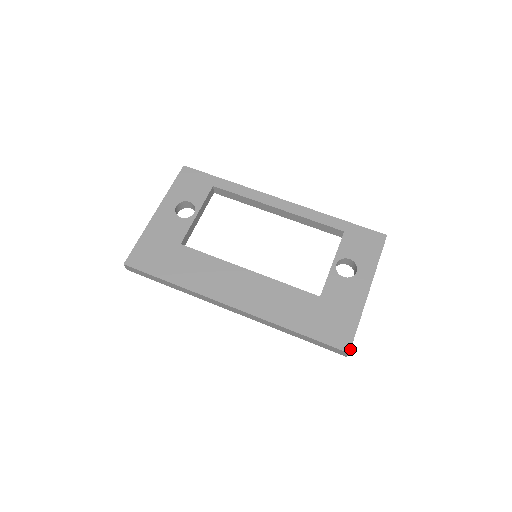
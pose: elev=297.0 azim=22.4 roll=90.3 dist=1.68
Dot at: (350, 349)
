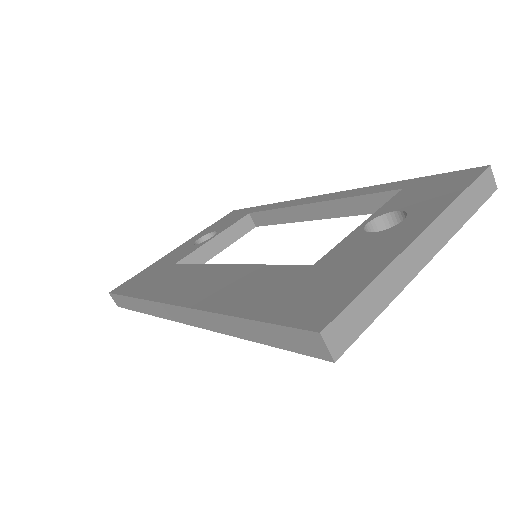
Dot at: (326, 325)
